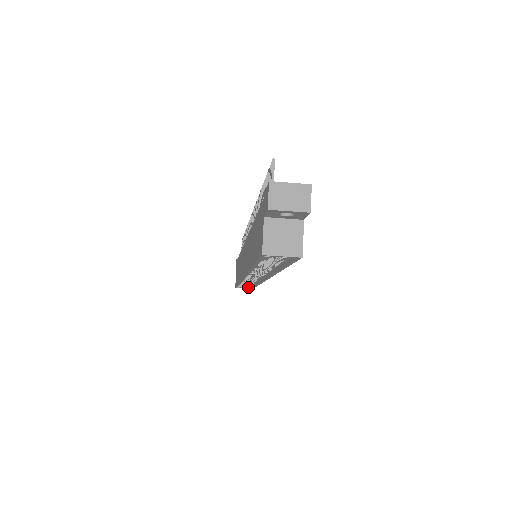
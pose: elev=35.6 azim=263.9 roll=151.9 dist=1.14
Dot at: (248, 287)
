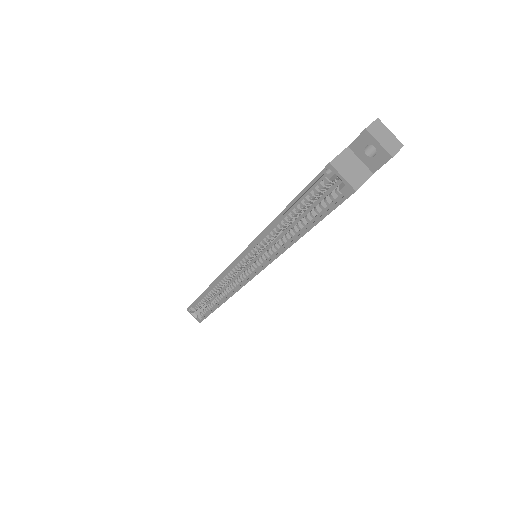
Dot at: (198, 316)
